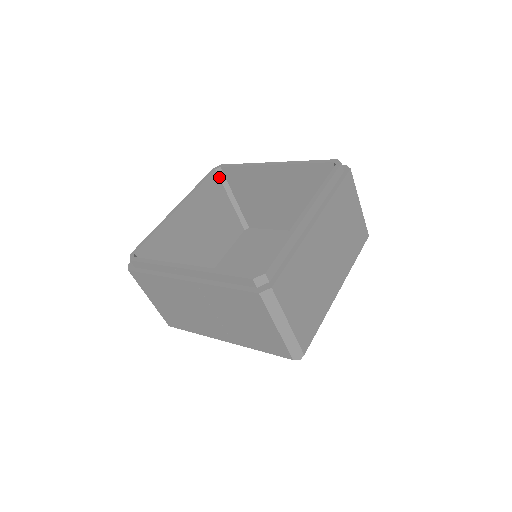
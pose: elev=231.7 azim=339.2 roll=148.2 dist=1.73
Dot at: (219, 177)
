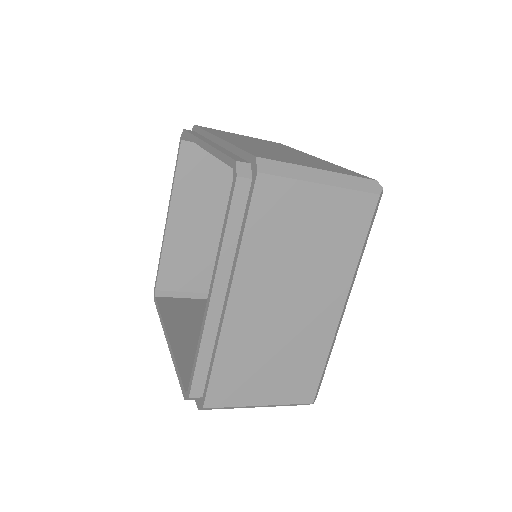
Dot at: (193, 142)
